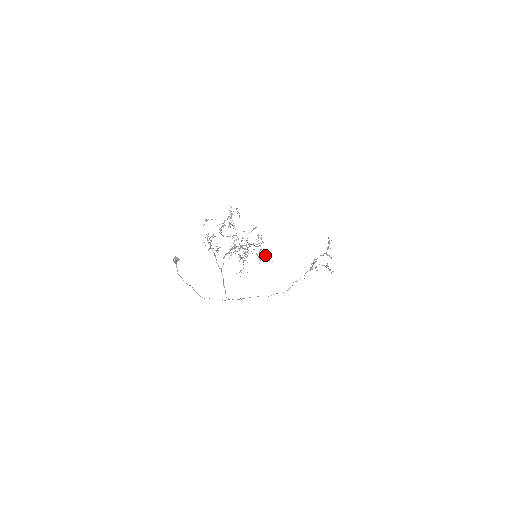
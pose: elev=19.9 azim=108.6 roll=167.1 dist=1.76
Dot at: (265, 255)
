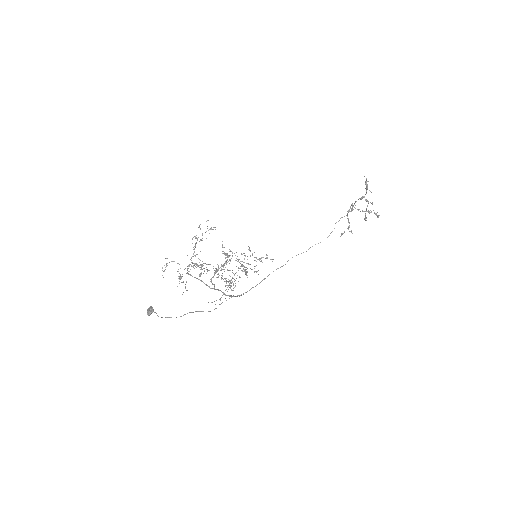
Dot at: occluded
